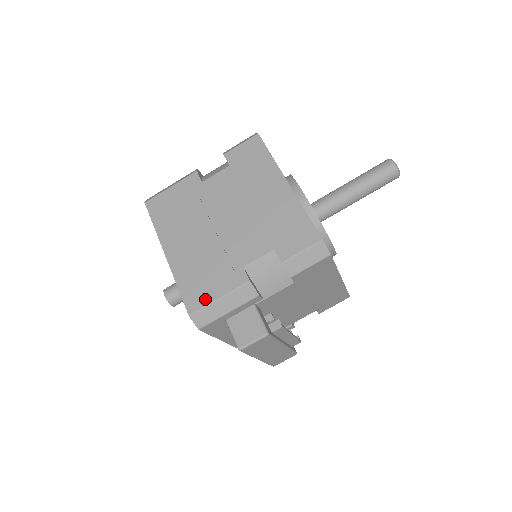
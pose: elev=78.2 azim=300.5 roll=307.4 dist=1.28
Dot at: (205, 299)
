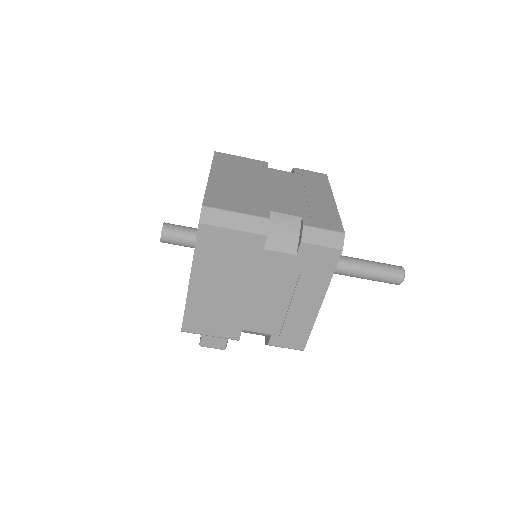
Dot at: (200, 330)
